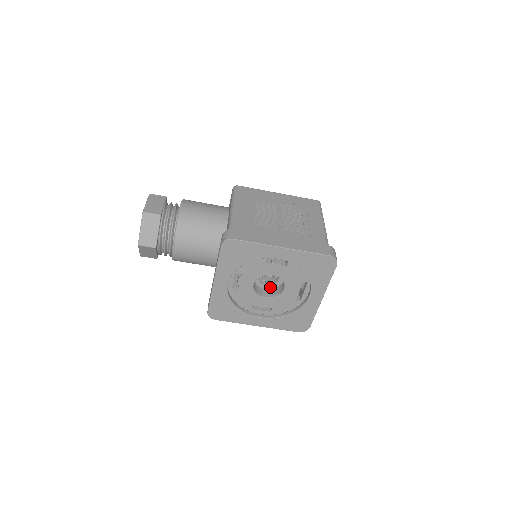
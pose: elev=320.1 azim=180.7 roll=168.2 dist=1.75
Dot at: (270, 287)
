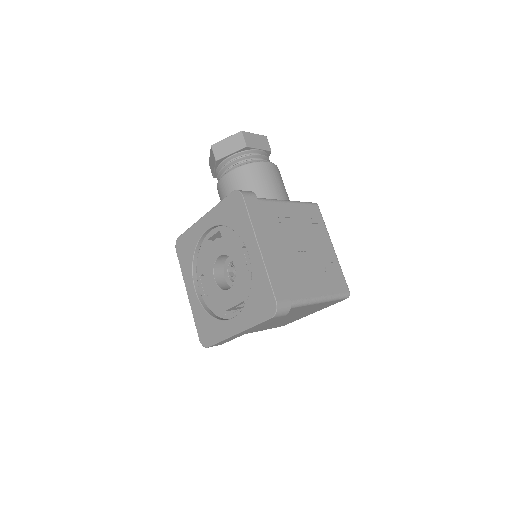
Dot at: (228, 280)
